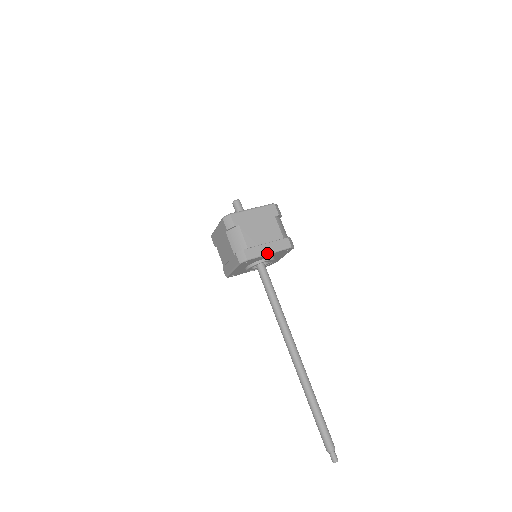
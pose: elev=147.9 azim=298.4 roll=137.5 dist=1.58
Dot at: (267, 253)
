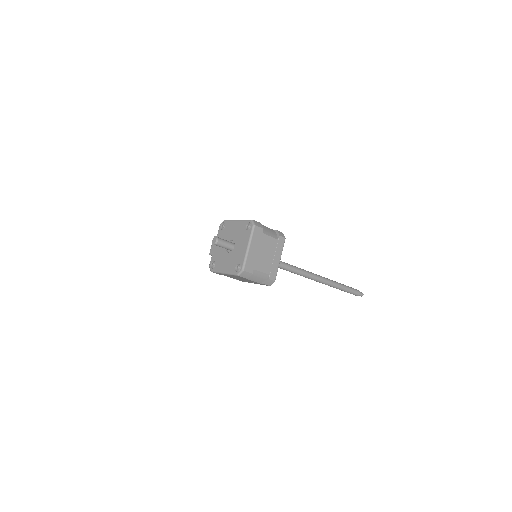
Dot at: (279, 262)
